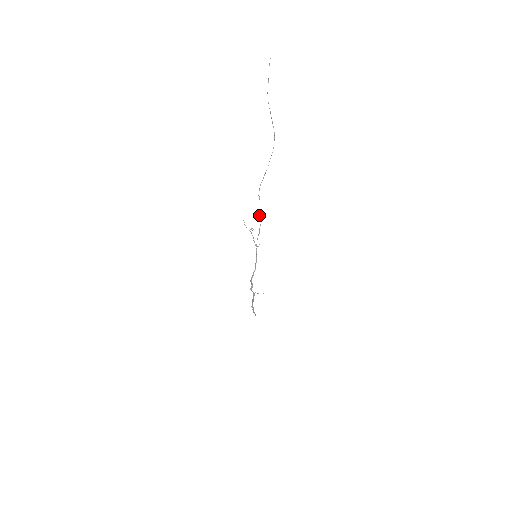
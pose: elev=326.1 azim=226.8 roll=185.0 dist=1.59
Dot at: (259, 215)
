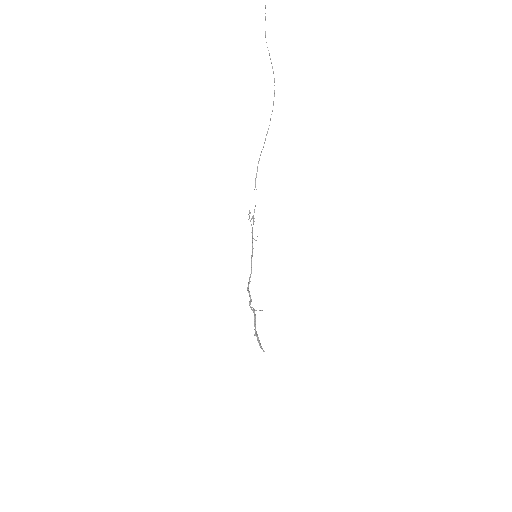
Dot at: occluded
